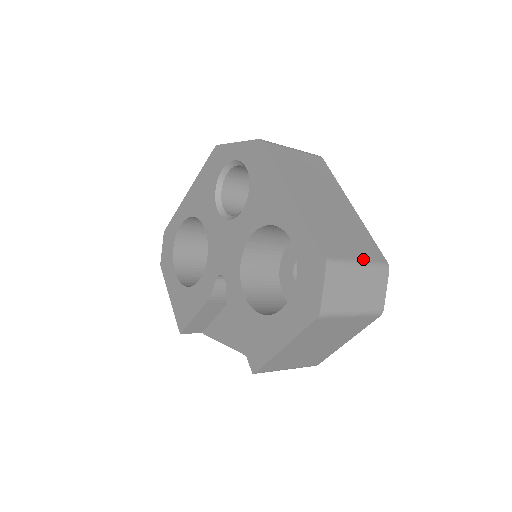
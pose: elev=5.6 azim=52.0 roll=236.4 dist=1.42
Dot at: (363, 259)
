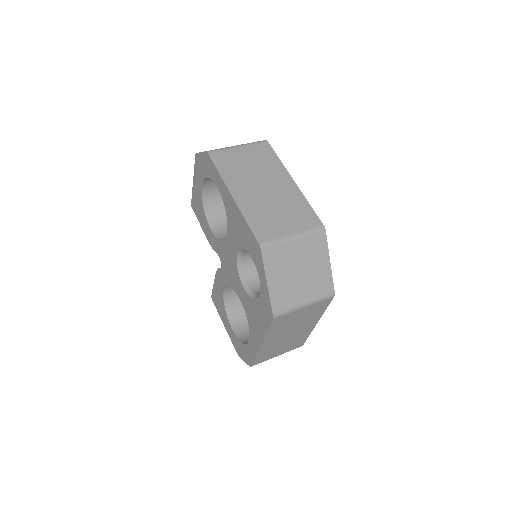
Dot at: occluded
